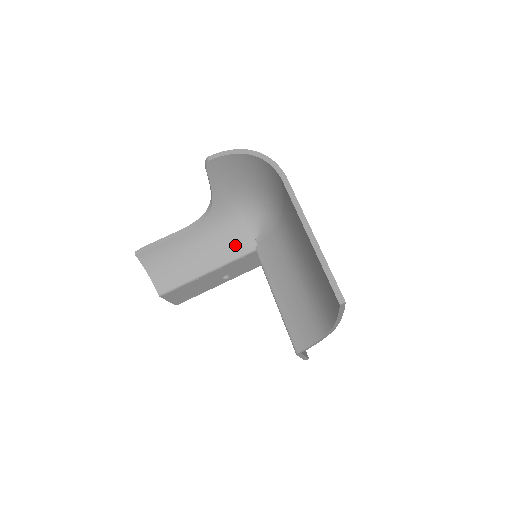
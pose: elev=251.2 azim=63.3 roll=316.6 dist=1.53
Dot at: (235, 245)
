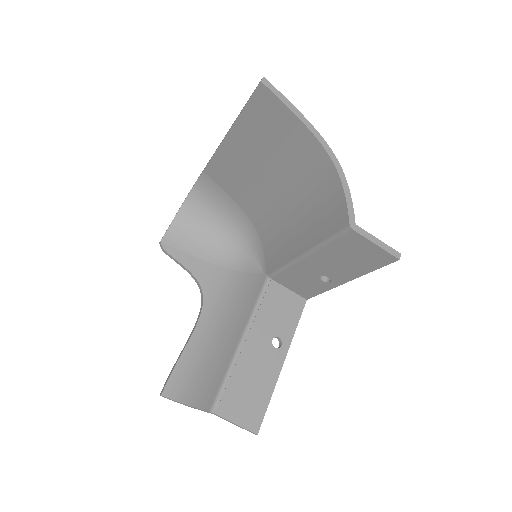
Dot at: (248, 294)
